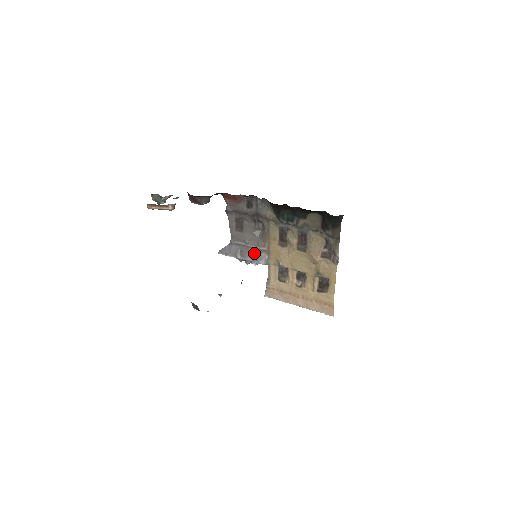
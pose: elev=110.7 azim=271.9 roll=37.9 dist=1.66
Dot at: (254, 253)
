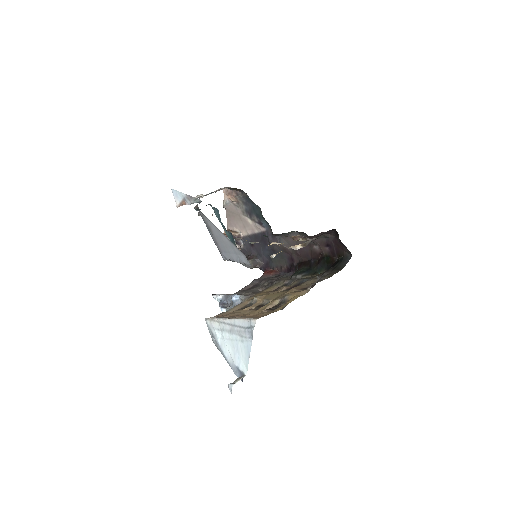
Dot at: occluded
